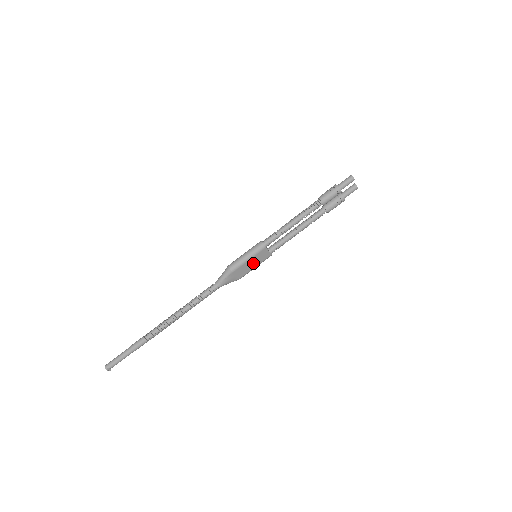
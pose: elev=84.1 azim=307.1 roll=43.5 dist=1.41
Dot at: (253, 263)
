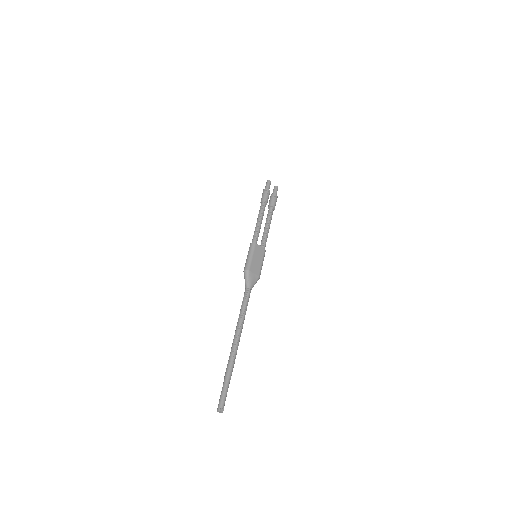
Dot at: (258, 260)
